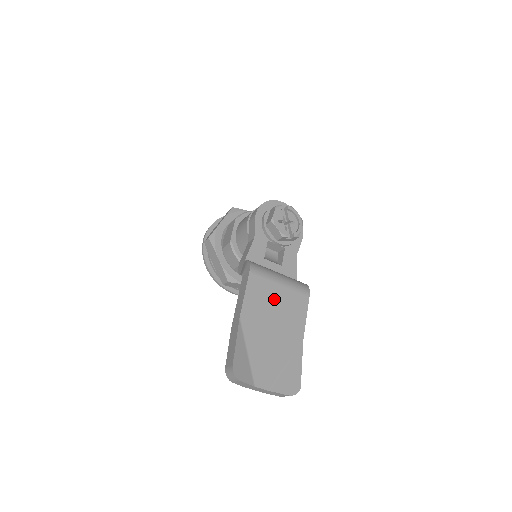
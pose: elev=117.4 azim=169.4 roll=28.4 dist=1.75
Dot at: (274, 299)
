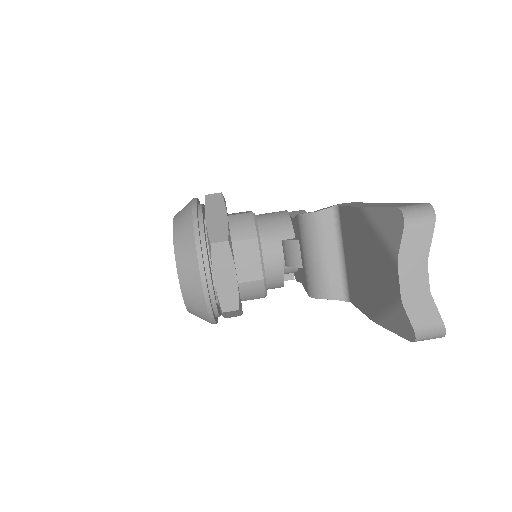
Dot at: occluded
